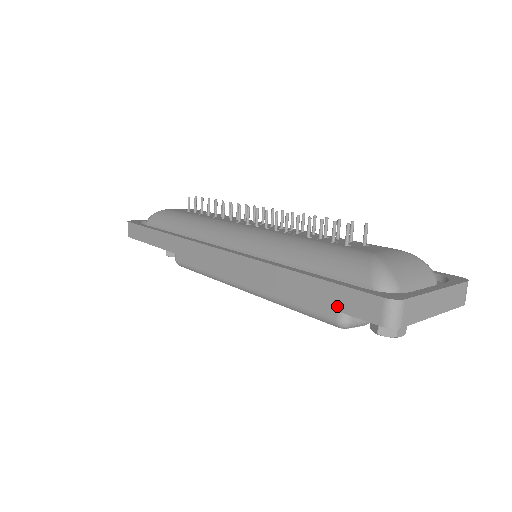
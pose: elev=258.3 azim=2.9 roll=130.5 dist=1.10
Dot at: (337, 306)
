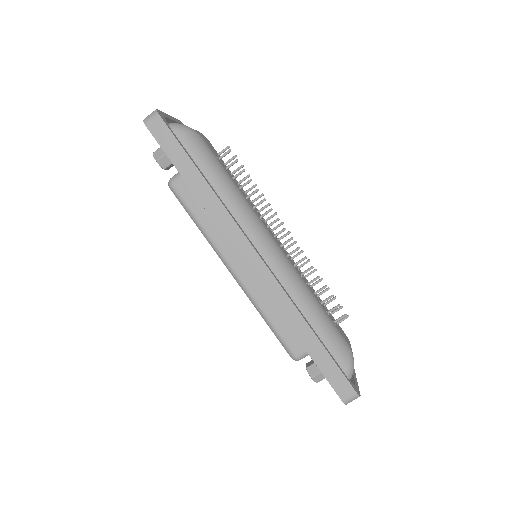
Dot at: (327, 374)
